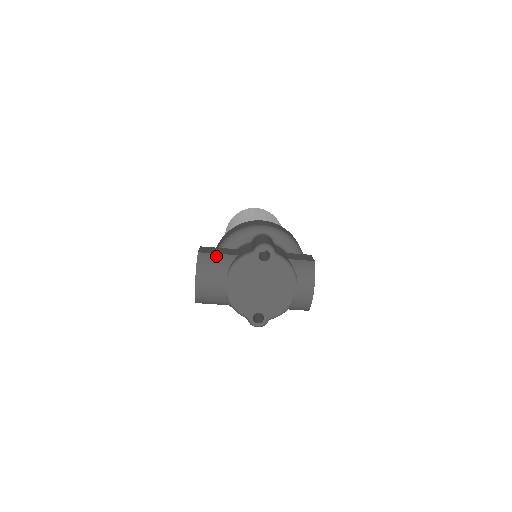
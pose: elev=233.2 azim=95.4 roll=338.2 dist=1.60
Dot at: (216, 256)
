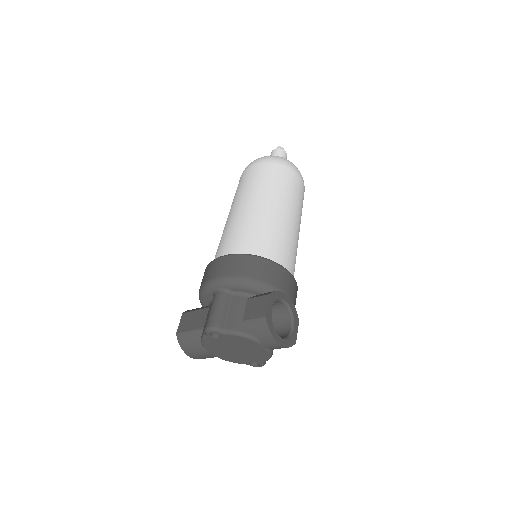
Dot at: (189, 334)
